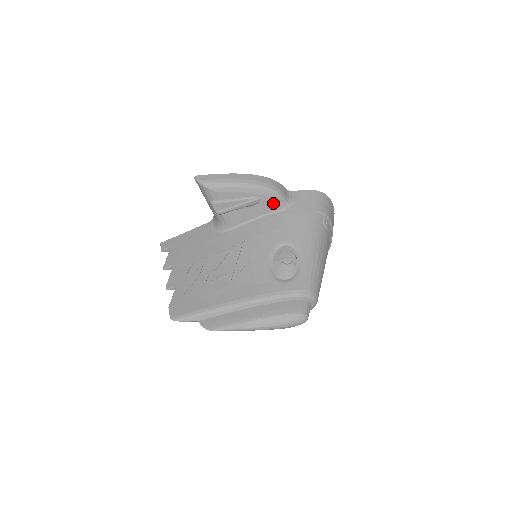
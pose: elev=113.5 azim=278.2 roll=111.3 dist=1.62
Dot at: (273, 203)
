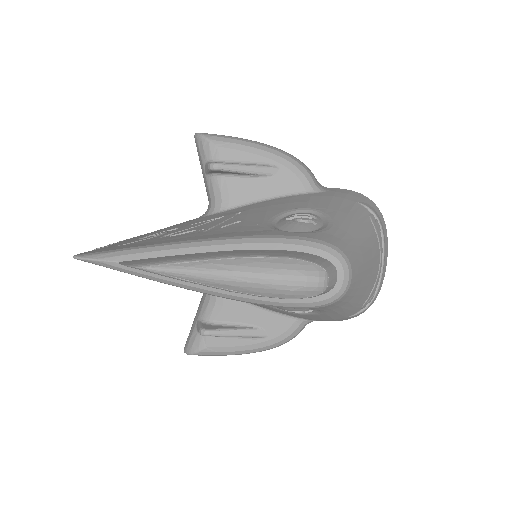
Dot at: (295, 180)
